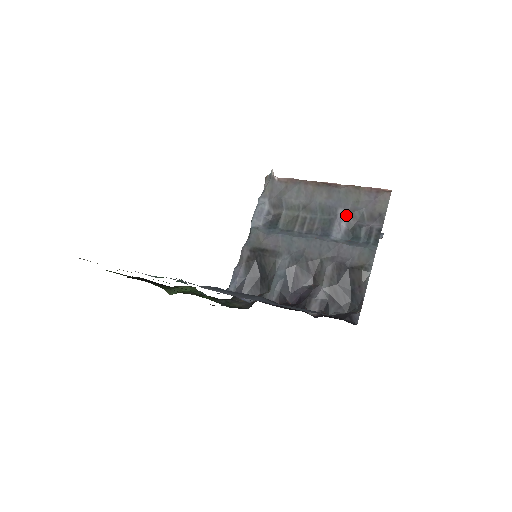
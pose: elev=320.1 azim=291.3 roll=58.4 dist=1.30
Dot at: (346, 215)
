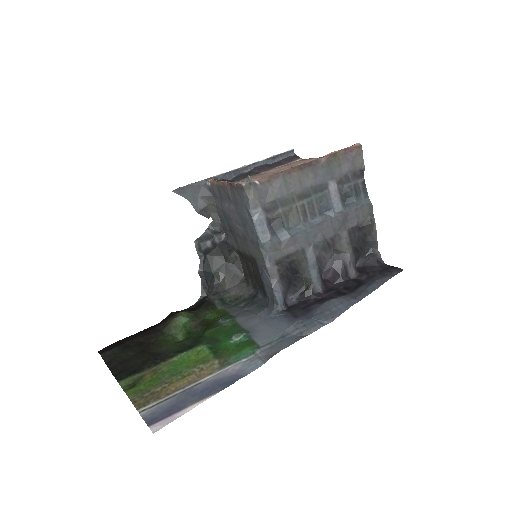
Dot at: (336, 185)
